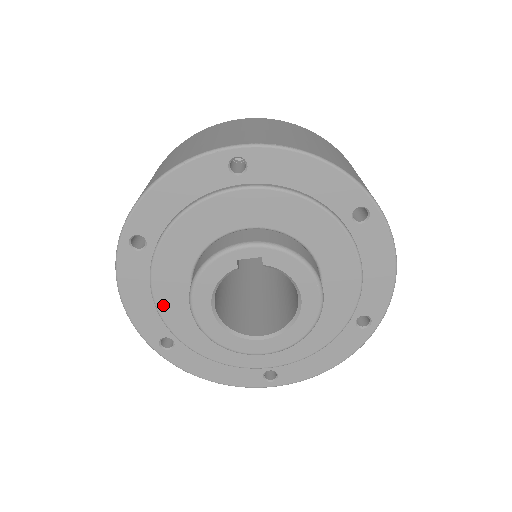
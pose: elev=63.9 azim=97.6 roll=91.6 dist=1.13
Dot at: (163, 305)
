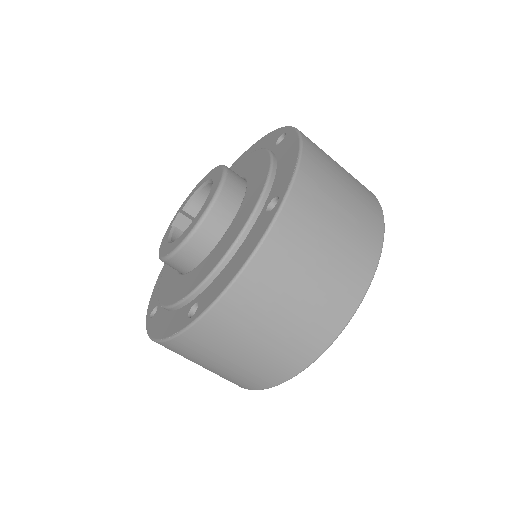
Dot at: (172, 300)
